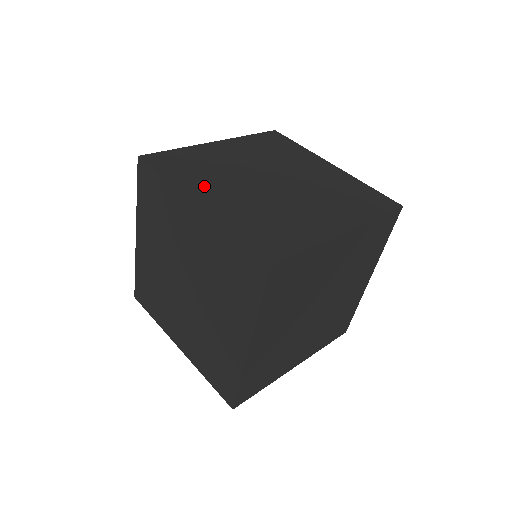
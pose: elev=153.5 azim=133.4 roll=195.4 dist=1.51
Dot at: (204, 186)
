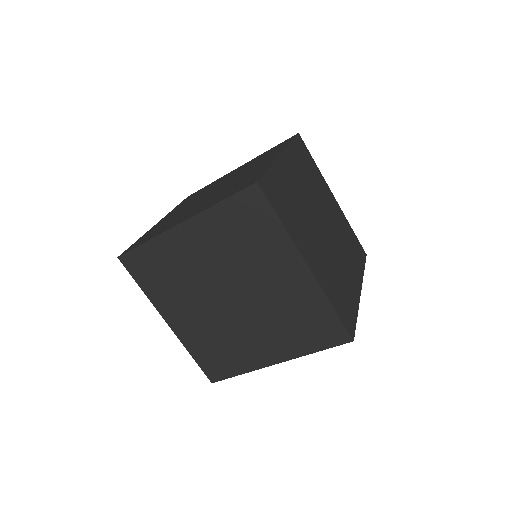
Dot at: (303, 237)
